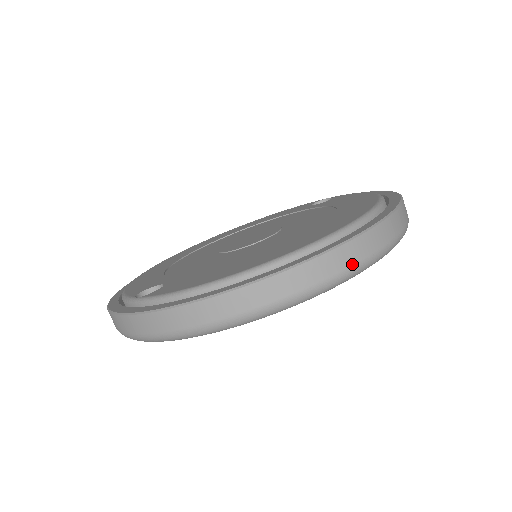
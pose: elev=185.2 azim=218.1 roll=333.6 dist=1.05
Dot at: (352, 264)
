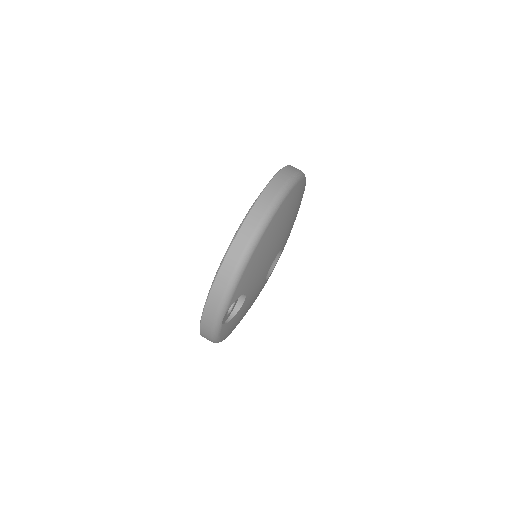
Dot at: (276, 193)
